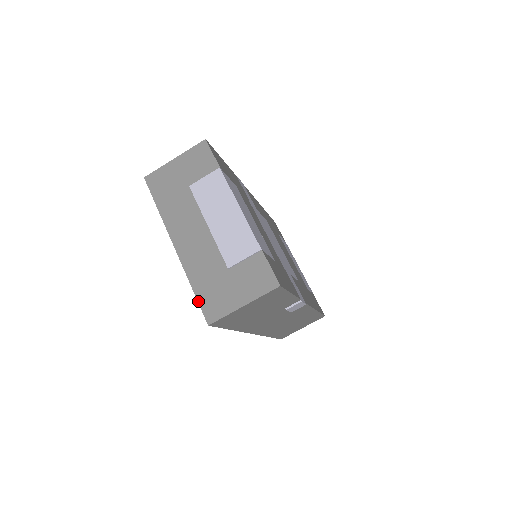
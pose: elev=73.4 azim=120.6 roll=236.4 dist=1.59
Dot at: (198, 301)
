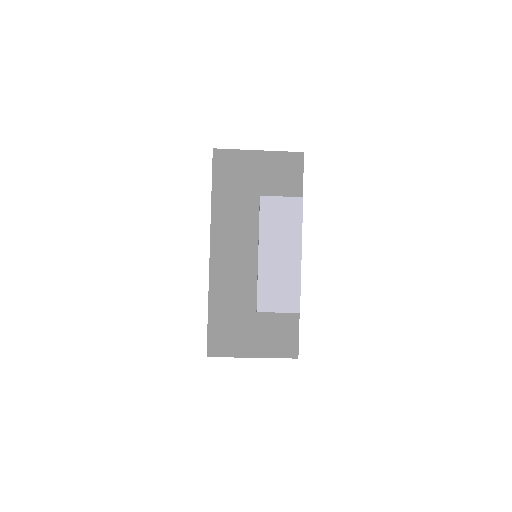
Dot at: (208, 326)
